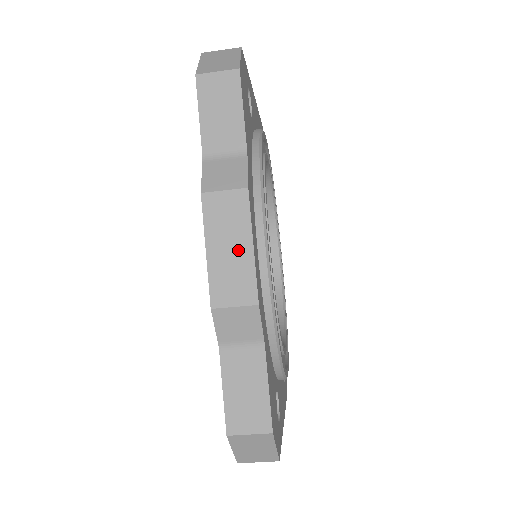
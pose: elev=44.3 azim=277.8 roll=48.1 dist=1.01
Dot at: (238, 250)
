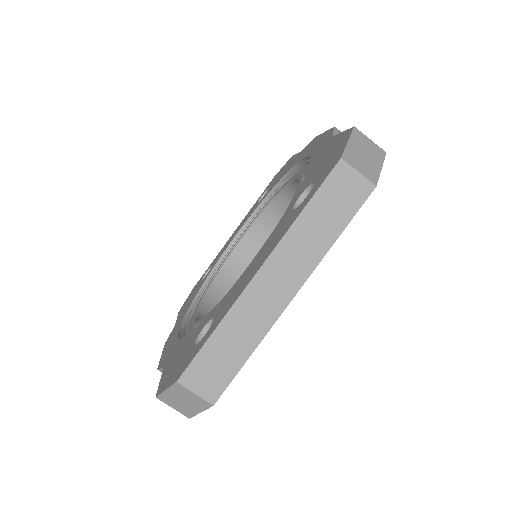
Dot at: occluded
